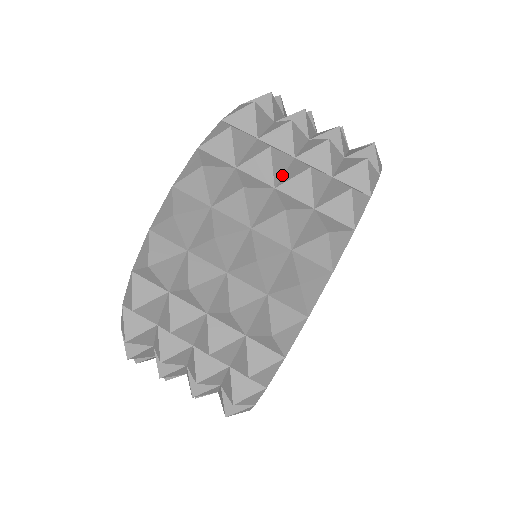
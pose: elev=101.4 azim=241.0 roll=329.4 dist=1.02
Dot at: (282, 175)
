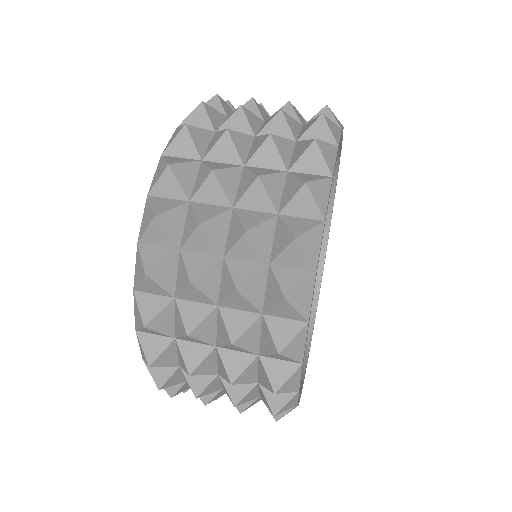
Dot at: occluded
